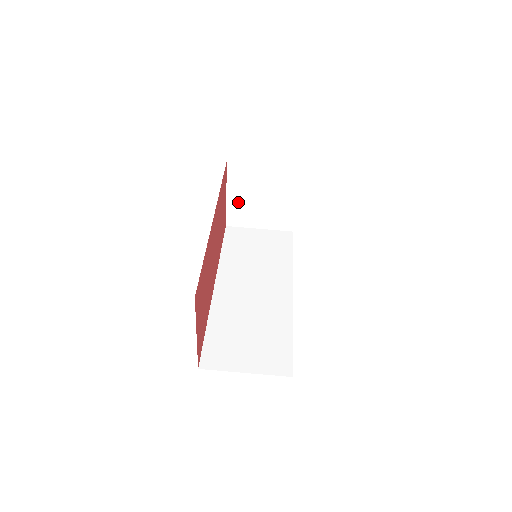
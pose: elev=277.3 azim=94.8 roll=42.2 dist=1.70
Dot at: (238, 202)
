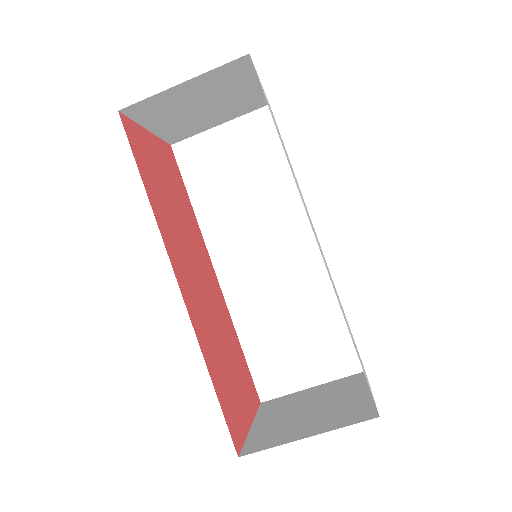
Dot at: (171, 125)
